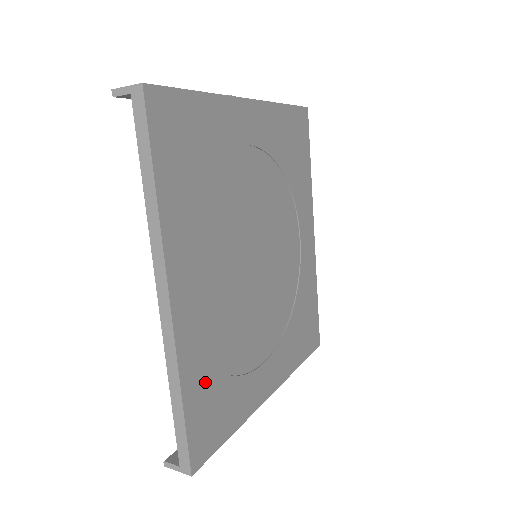
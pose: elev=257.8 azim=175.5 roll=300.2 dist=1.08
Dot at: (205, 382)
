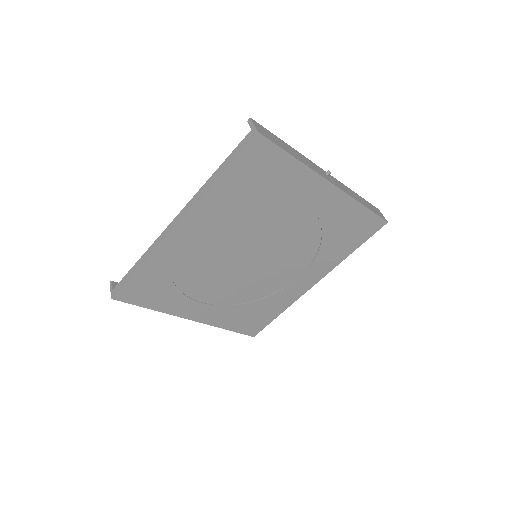
Dot at: (159, 274)
